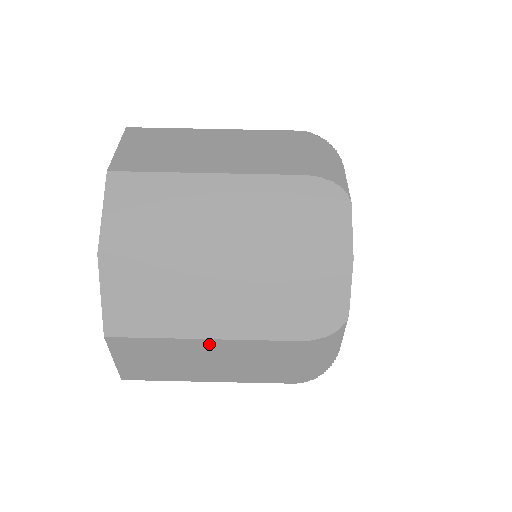
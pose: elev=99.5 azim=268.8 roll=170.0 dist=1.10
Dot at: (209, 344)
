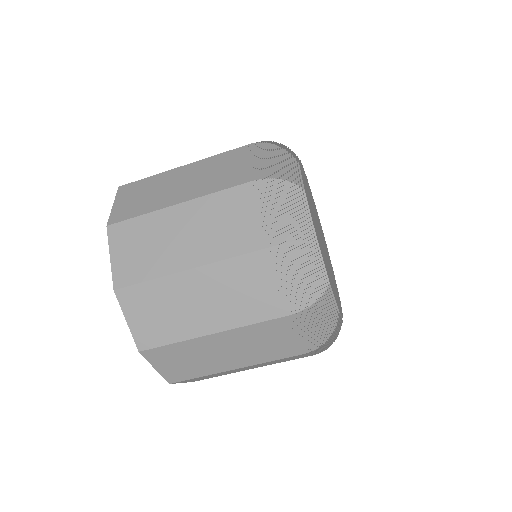
Dot at: (218, 337)
